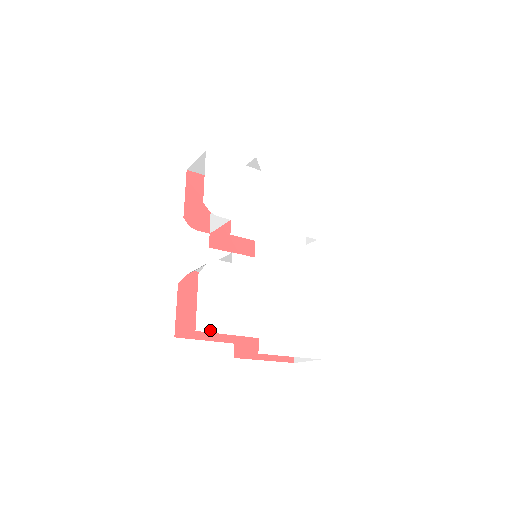
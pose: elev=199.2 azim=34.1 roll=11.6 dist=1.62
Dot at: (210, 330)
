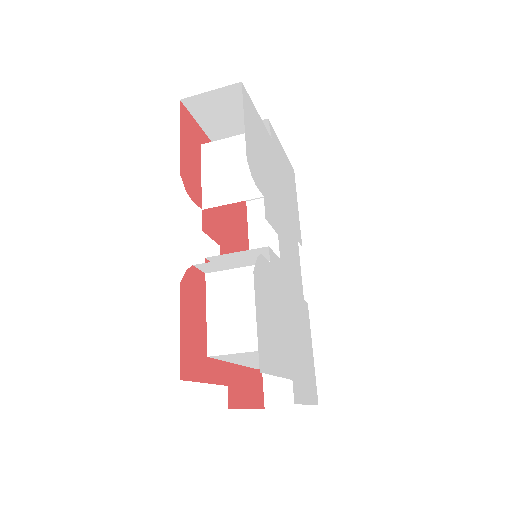
Dot at: (268, 370)
